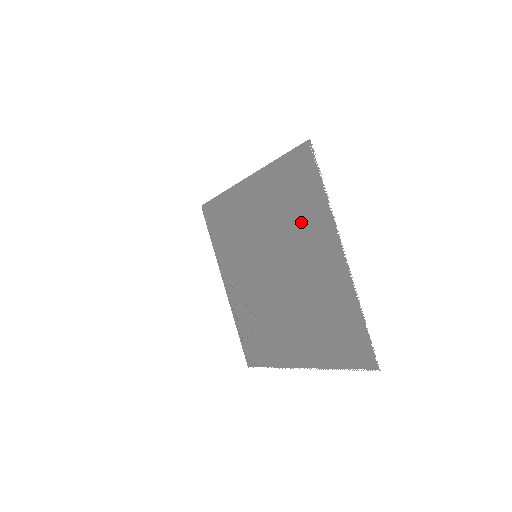
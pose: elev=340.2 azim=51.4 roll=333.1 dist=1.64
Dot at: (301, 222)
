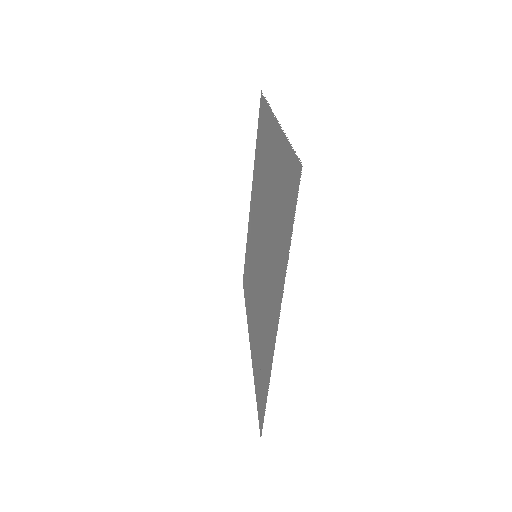
Dot at: (264, 157)
